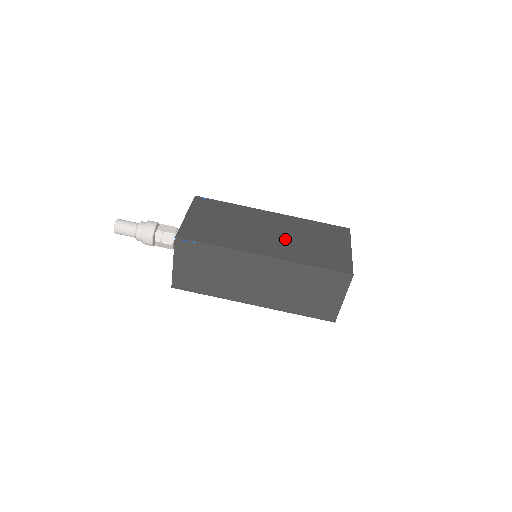
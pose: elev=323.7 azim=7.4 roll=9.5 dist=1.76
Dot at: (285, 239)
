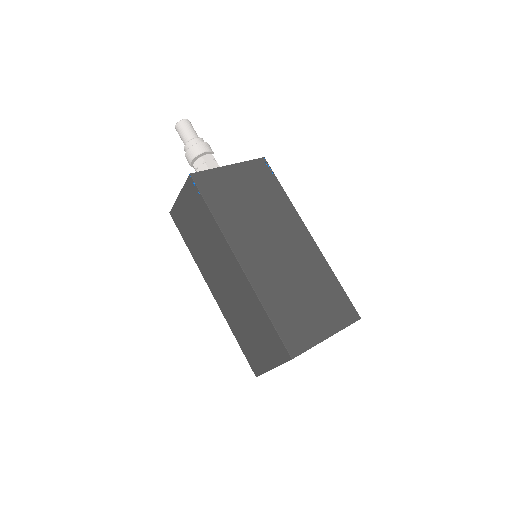
Dot at: (282, 267)
